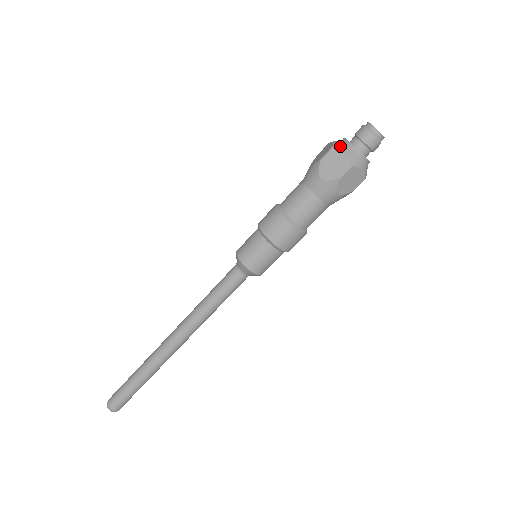
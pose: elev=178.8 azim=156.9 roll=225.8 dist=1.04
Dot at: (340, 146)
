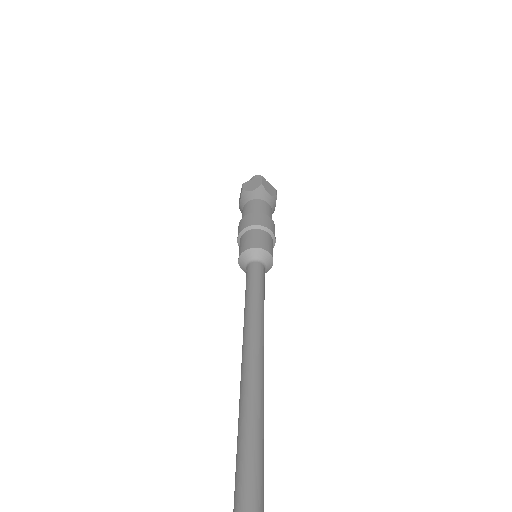
Dot at: occluded
